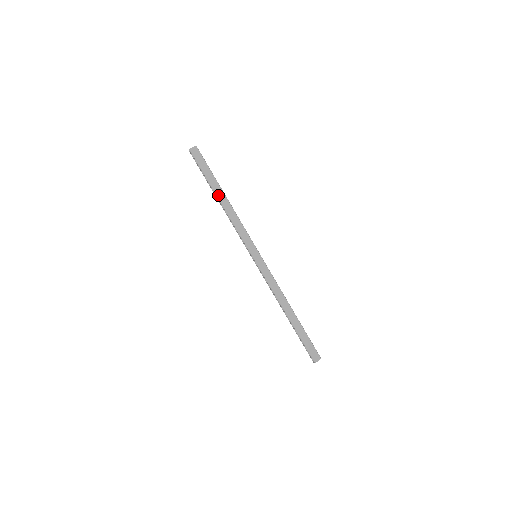
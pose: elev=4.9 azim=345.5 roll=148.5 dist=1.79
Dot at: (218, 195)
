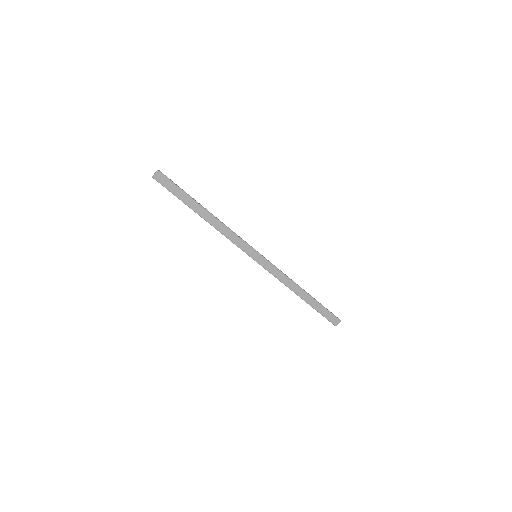
Dot at: (199, 213)
